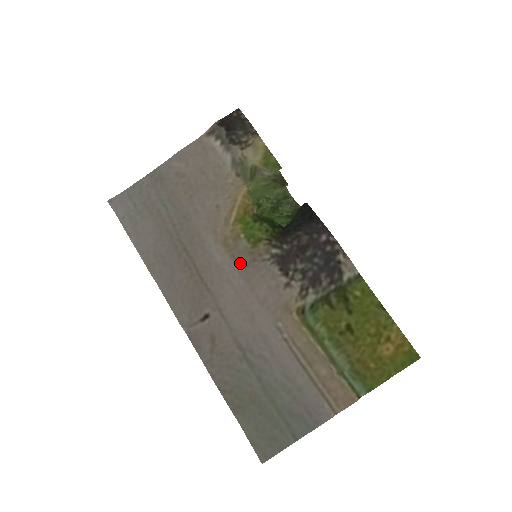
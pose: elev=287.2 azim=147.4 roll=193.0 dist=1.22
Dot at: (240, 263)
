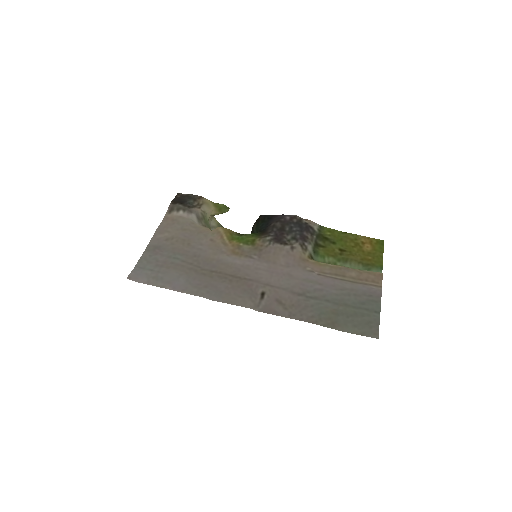
Dot at: (254, 256)
